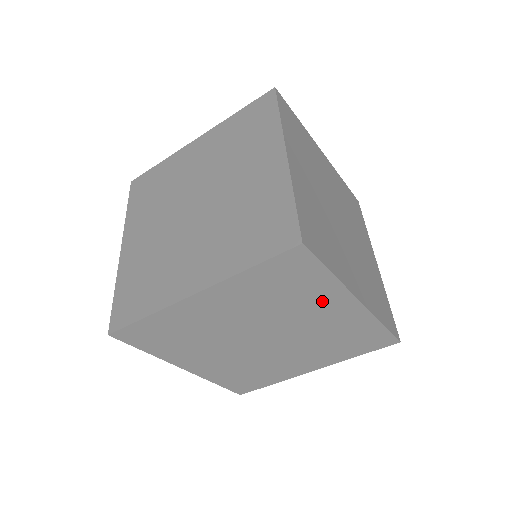
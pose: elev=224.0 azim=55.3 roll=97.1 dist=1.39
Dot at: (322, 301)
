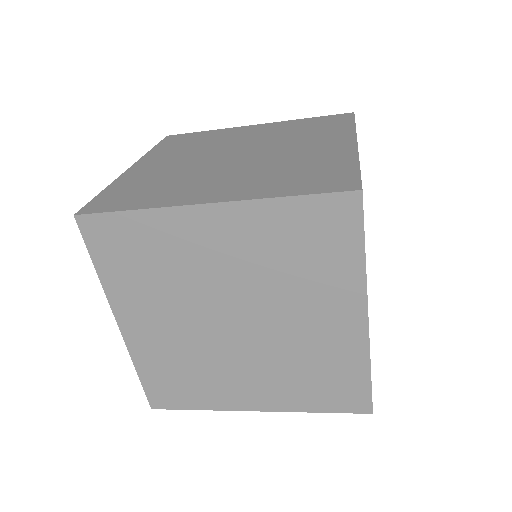
Dot at: occluded
